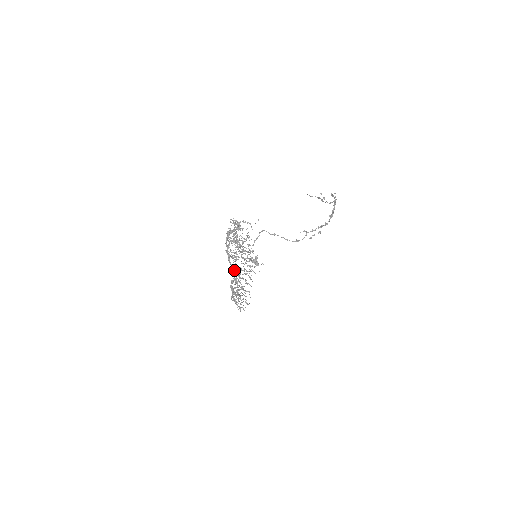
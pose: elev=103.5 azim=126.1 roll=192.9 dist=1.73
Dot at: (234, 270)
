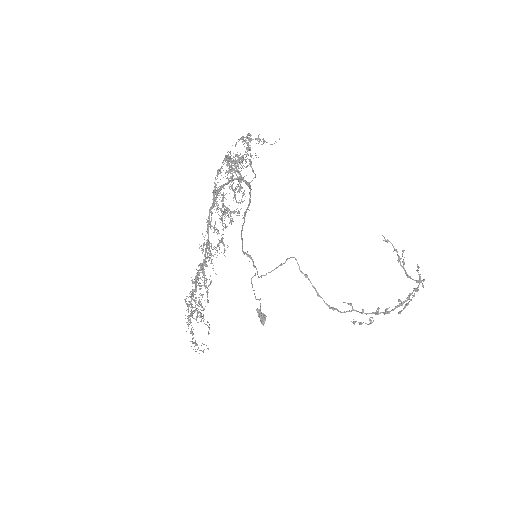
Dot at: (208, 232)
